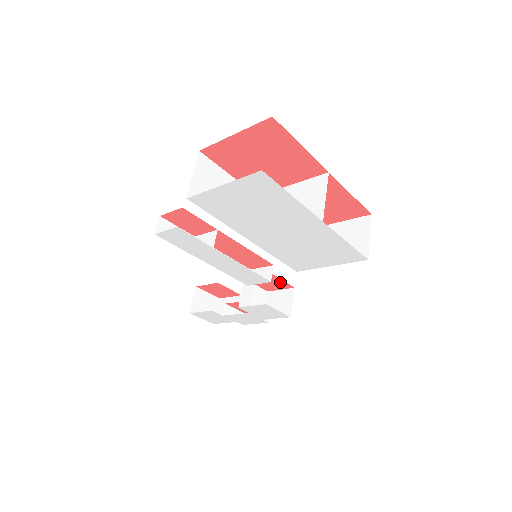
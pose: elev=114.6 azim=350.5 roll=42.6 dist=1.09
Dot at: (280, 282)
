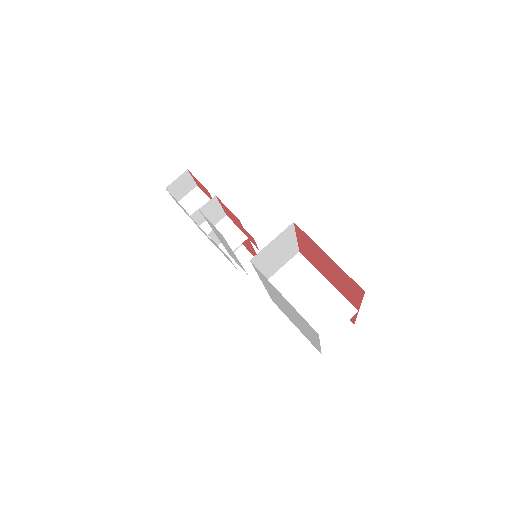
Dot at: (253, 241)
